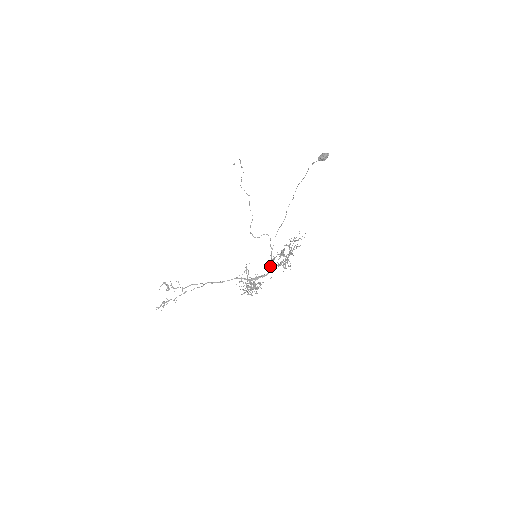
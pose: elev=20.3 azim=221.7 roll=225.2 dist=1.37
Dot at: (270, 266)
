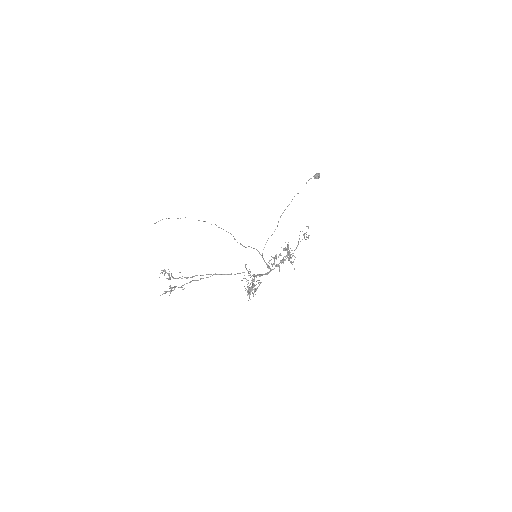
Dot at: (272, 264)
